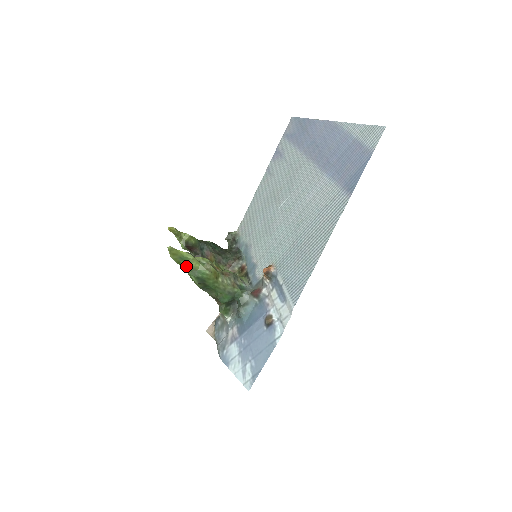
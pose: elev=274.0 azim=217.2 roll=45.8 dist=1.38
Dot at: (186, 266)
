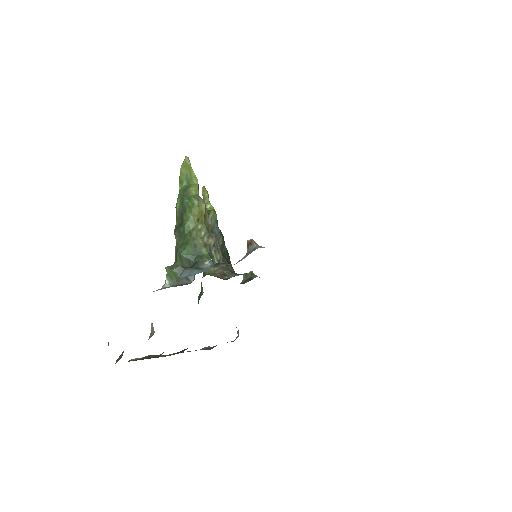
Dot at: (184, 188)
